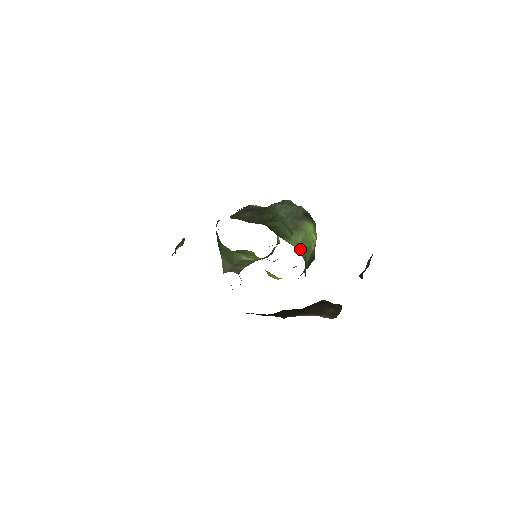
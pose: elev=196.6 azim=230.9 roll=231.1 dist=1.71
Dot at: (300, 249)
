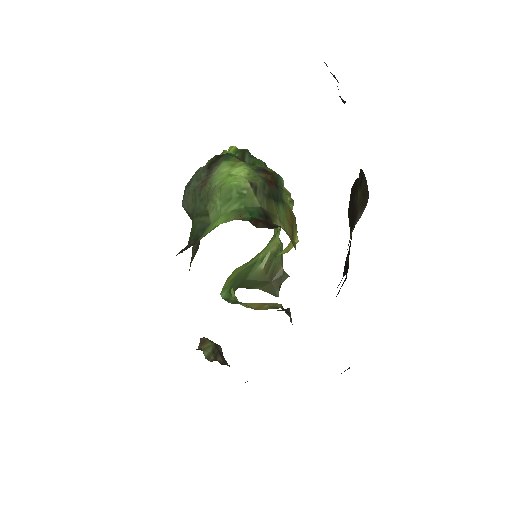
Dot at: (228, 215)
